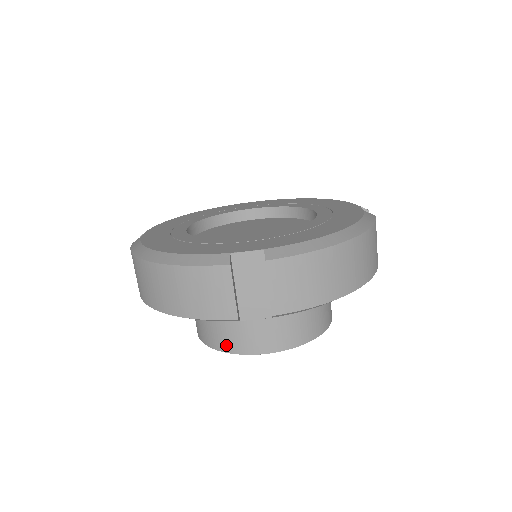
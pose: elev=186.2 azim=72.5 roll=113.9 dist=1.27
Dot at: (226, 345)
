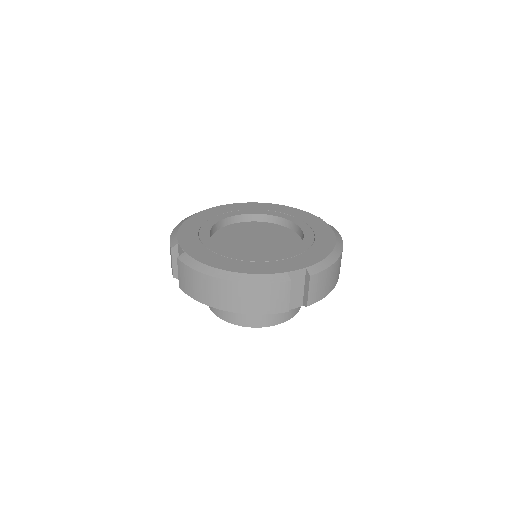
Dot at: (252, 323)
